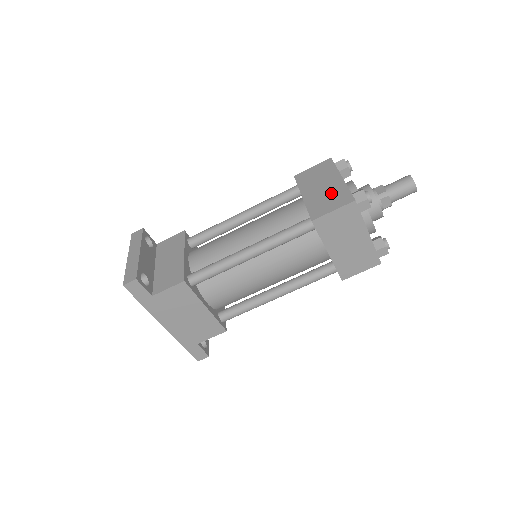
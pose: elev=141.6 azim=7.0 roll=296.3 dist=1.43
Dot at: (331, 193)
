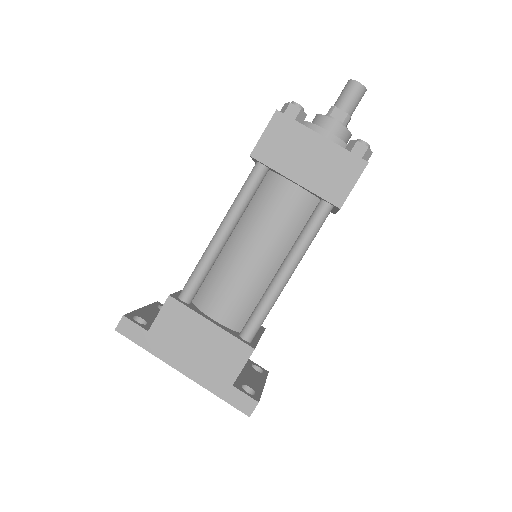
Dot at: occluded
